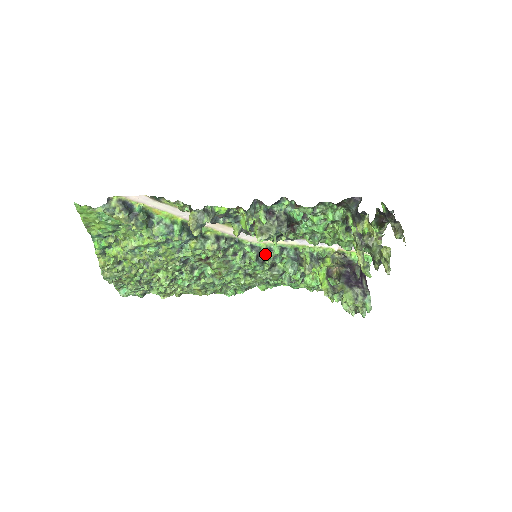
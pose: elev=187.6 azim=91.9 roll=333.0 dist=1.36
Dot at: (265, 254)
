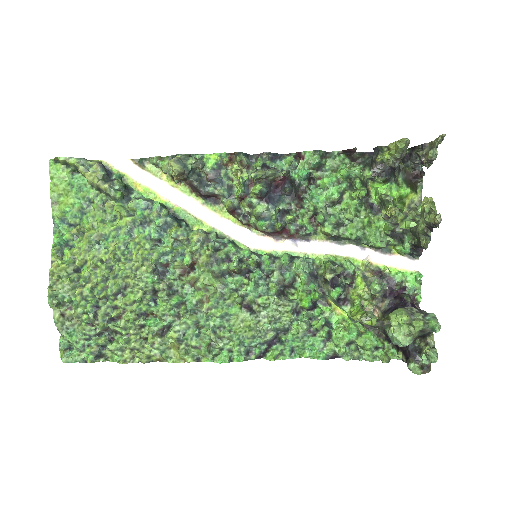
Dot at: (269, 258)
